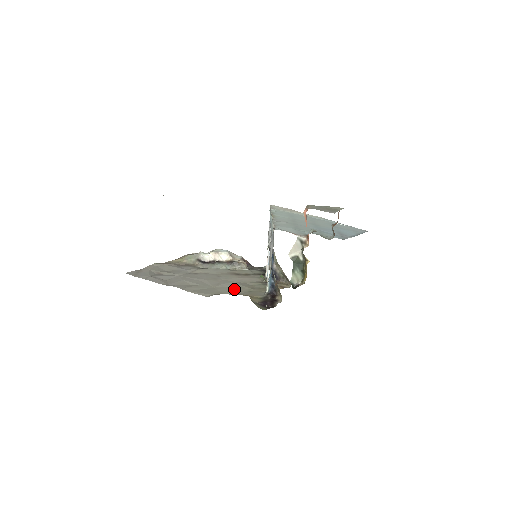
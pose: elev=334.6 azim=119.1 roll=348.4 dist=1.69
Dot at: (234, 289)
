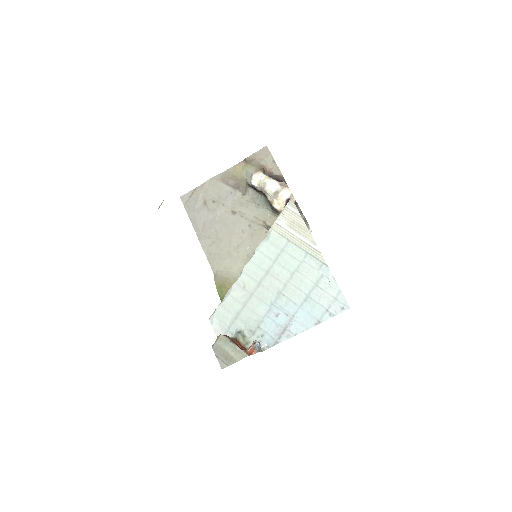
Dot at: (243, 263)
